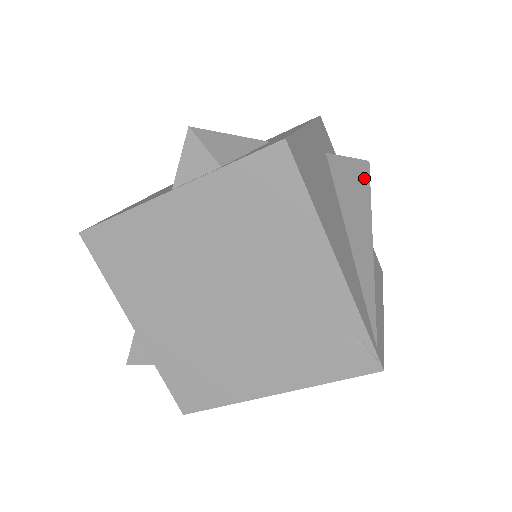
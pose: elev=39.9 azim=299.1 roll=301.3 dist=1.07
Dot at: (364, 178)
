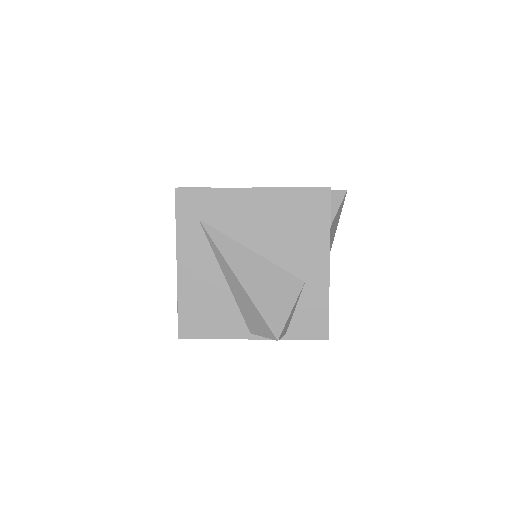
Dot at: (340, 213)
